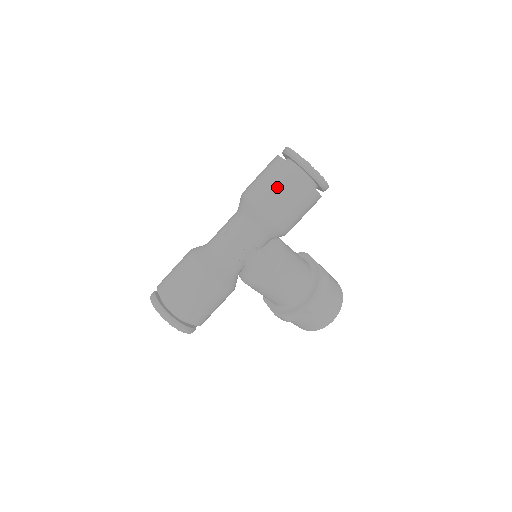
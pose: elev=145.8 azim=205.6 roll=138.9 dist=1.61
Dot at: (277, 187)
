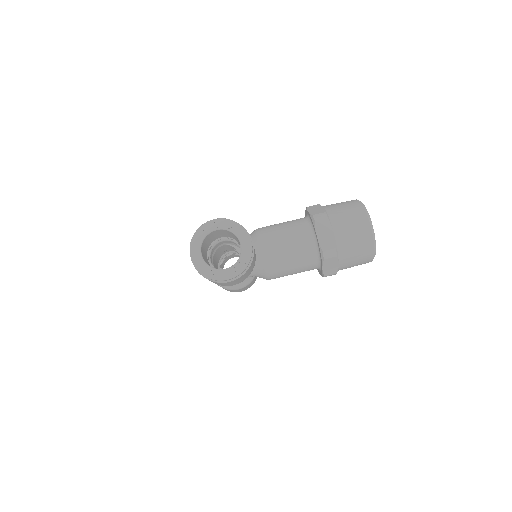
Dot at: occluded
